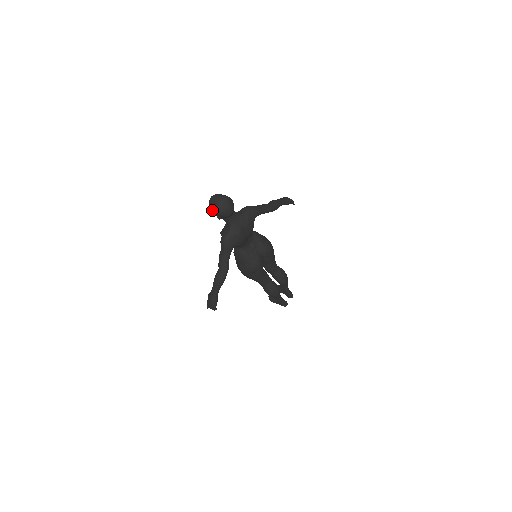
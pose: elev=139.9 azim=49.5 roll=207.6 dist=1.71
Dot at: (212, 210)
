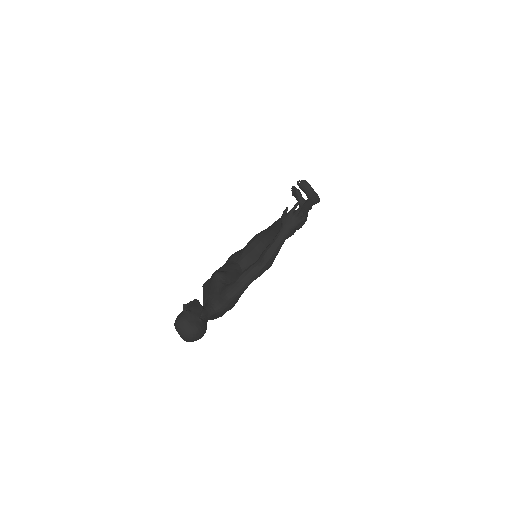
Dot at: occluded
